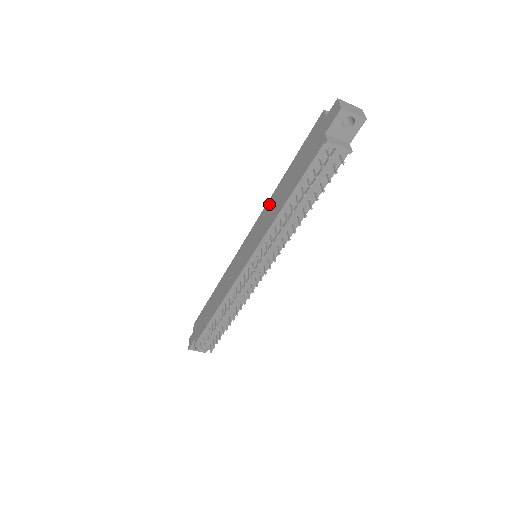
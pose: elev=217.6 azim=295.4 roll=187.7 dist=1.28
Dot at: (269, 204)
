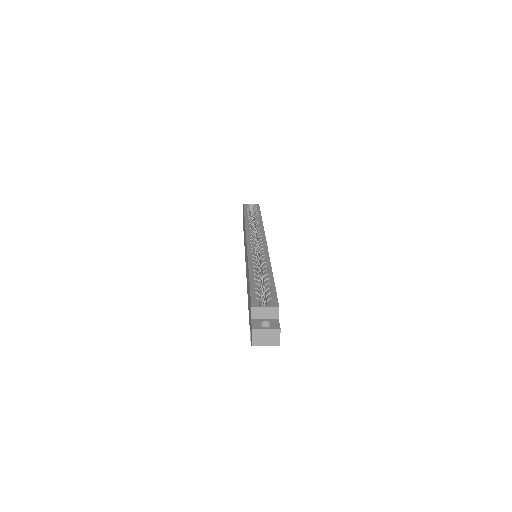
Dot at: (247, 265)
